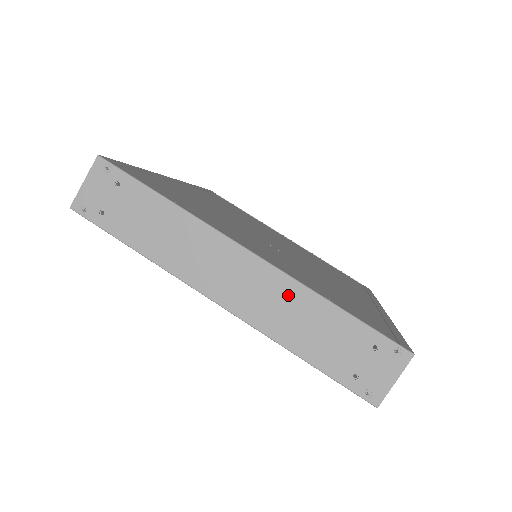
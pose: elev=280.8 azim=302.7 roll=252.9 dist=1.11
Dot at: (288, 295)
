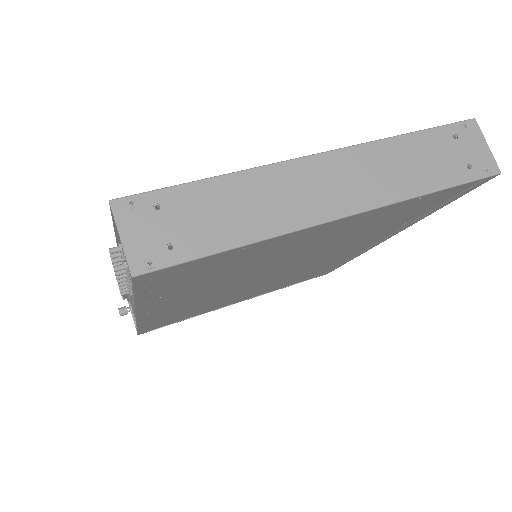
Dot at: (376, 157)
